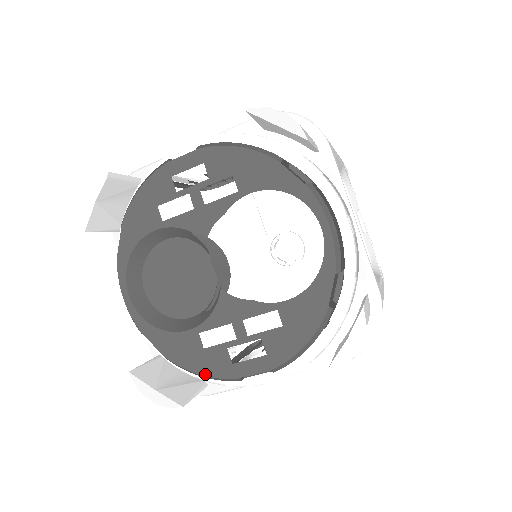
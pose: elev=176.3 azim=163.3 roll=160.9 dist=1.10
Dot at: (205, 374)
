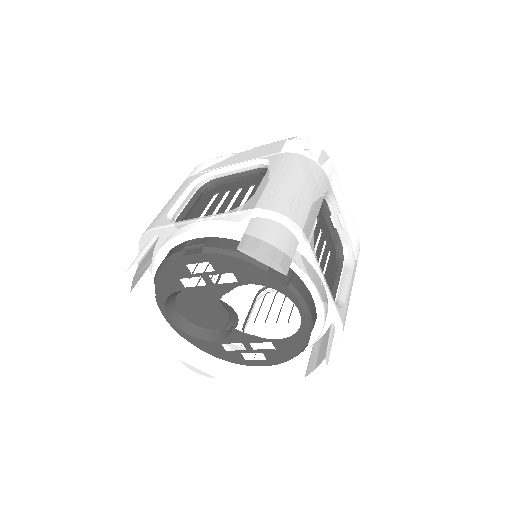
Dot at: (228, 361)
